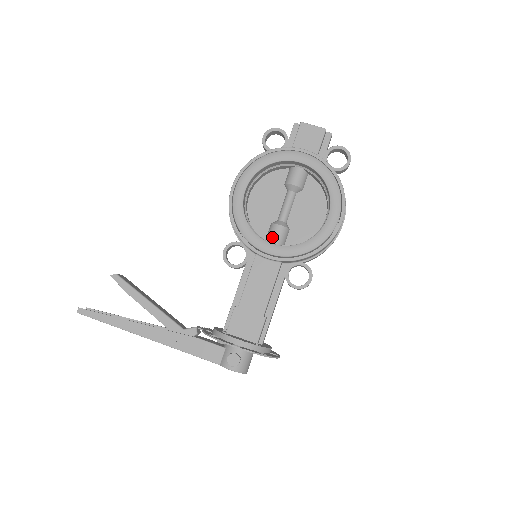
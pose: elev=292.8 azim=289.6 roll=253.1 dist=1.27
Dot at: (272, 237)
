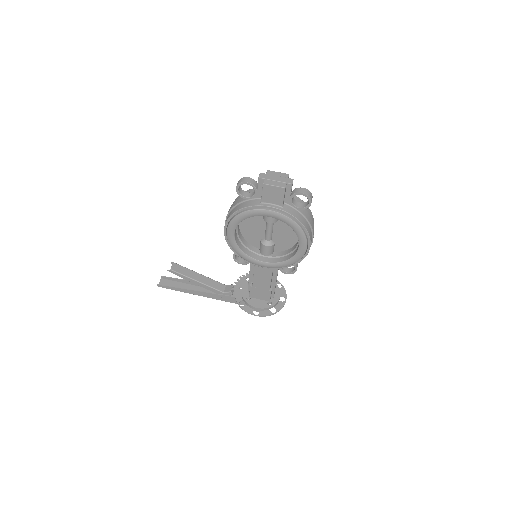
Dot at: (263, 252)
